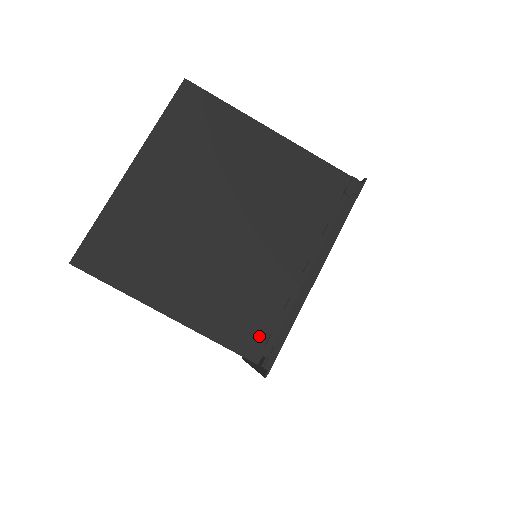
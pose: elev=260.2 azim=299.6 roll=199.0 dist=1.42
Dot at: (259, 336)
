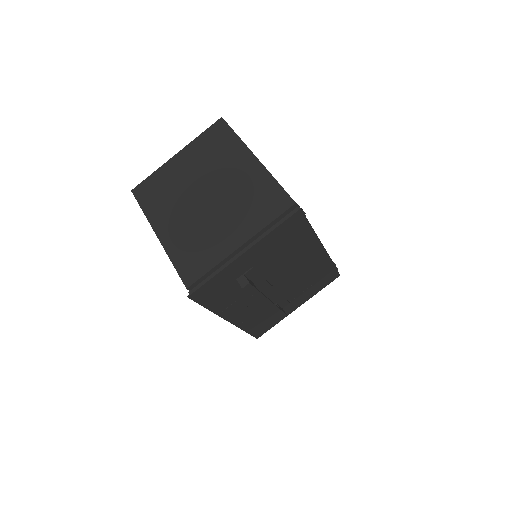
Dot at: occluded
